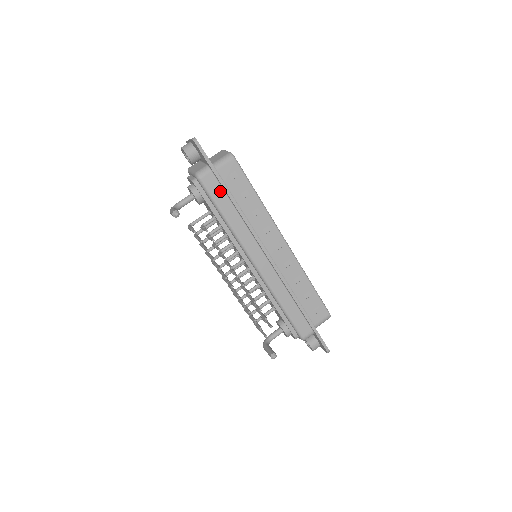
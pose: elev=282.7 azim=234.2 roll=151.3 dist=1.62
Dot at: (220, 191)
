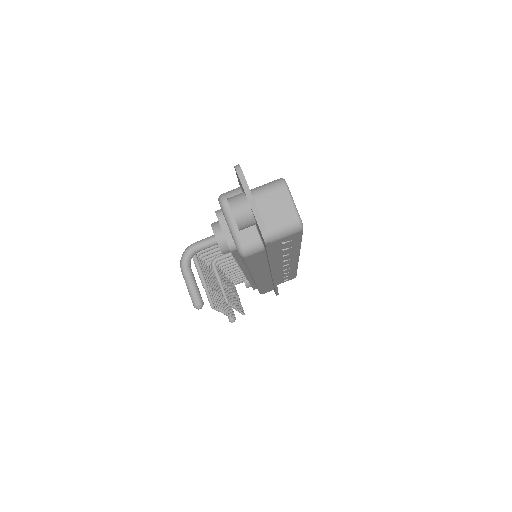
Dot at: (261, 258)
